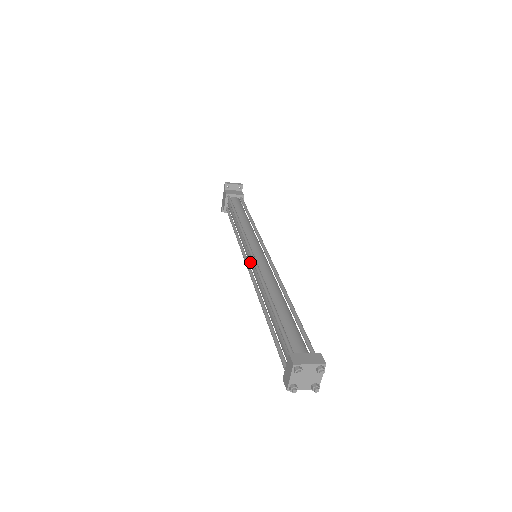
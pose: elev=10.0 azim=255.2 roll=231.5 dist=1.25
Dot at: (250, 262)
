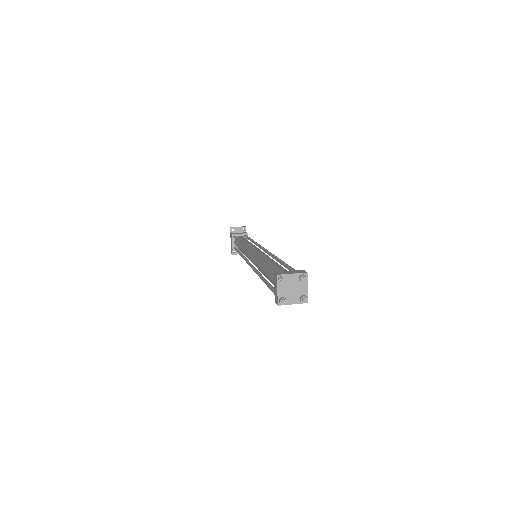
Dot at: (250, 258)
